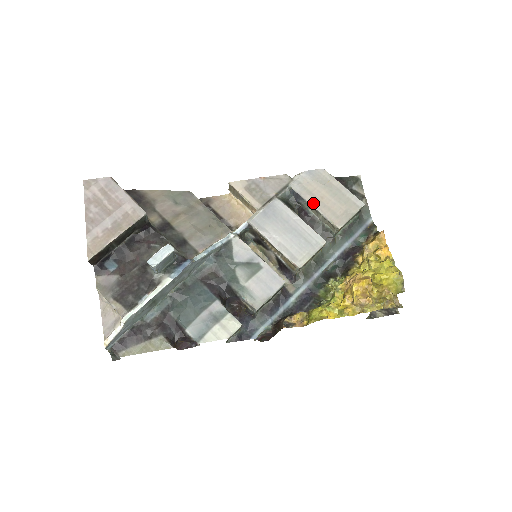
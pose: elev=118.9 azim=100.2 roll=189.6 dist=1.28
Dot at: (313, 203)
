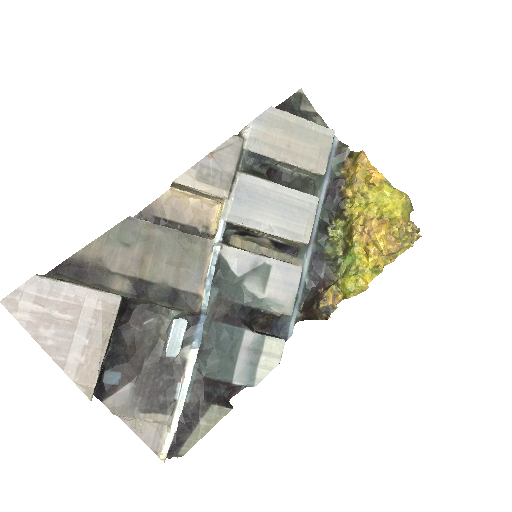
Dot at: (283, 158)
